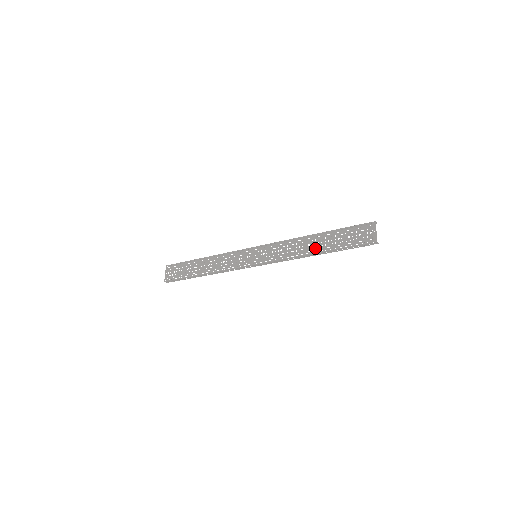
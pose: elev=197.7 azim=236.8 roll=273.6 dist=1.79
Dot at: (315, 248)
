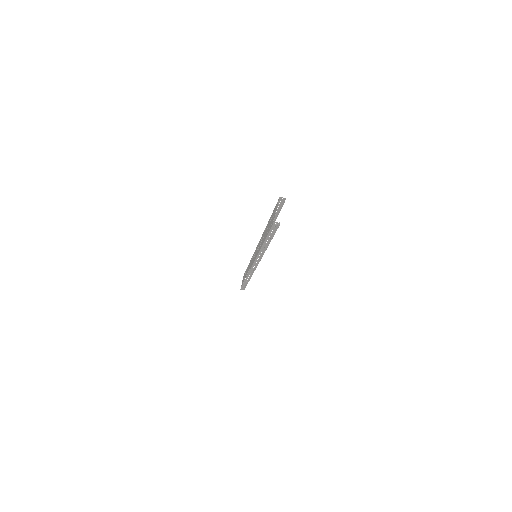
Dot at: (263, 239)
